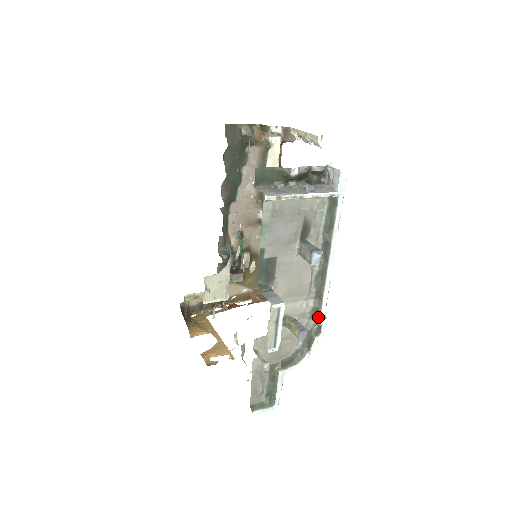
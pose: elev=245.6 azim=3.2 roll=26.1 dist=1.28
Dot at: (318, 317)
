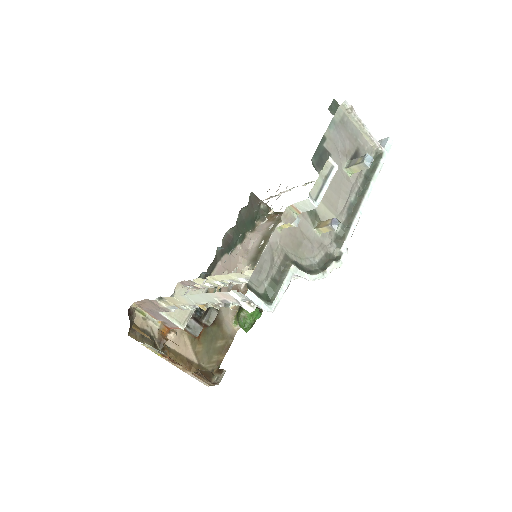
Dot at: (342, 242)
